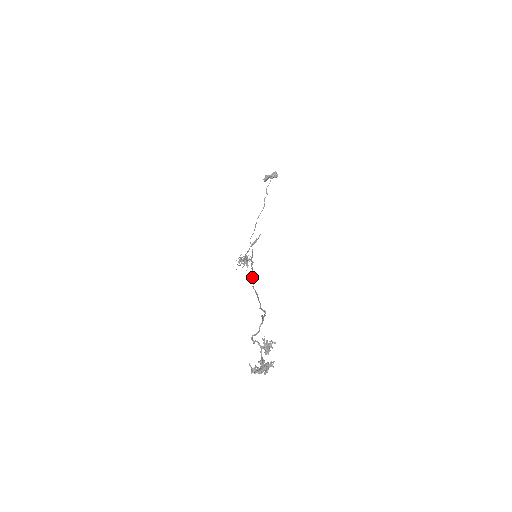
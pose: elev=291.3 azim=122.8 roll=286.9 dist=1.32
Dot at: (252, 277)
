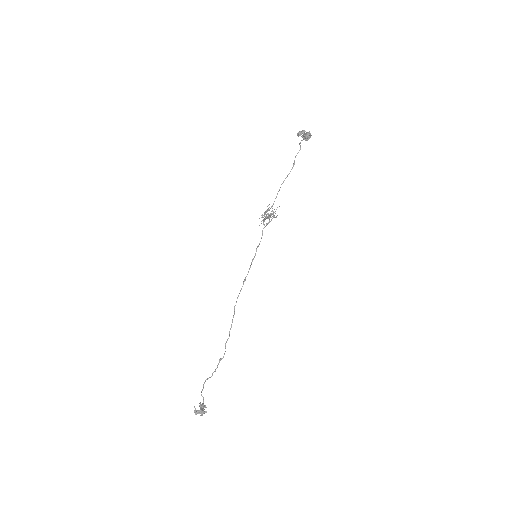
Dot at: occluded
